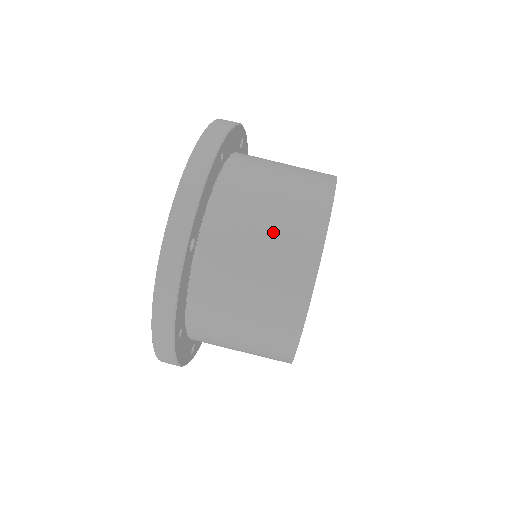
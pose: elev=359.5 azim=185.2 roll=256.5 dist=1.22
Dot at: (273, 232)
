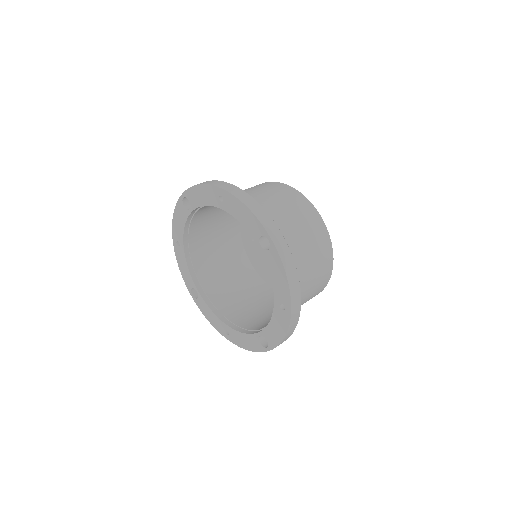
Dot at: (290, 211)
